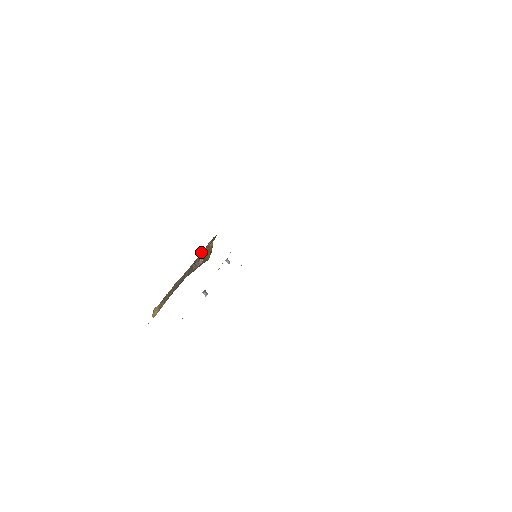
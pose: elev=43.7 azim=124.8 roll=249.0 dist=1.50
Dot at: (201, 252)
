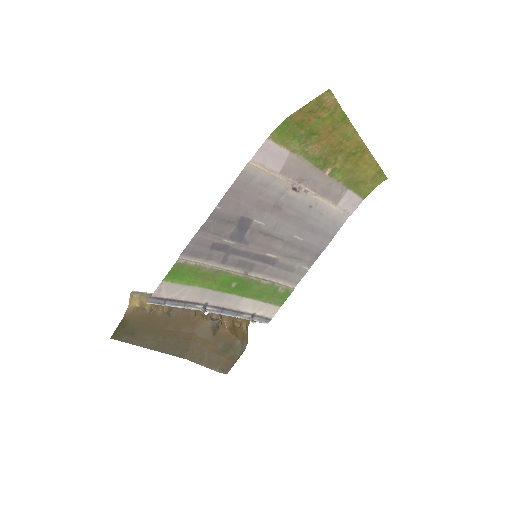
Dot at: (223, 316)
